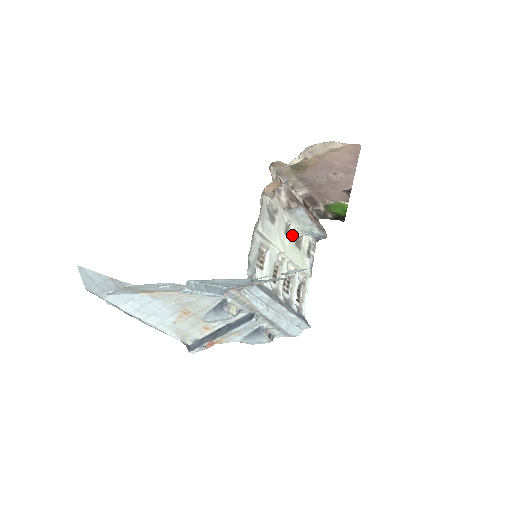
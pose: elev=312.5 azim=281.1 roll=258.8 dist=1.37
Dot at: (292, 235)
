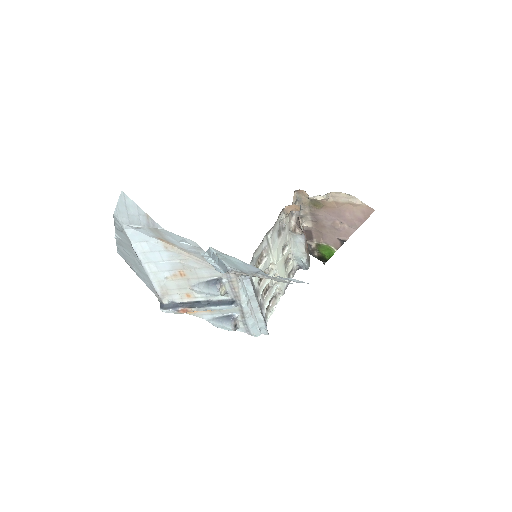
Dot at: (286, 254)
